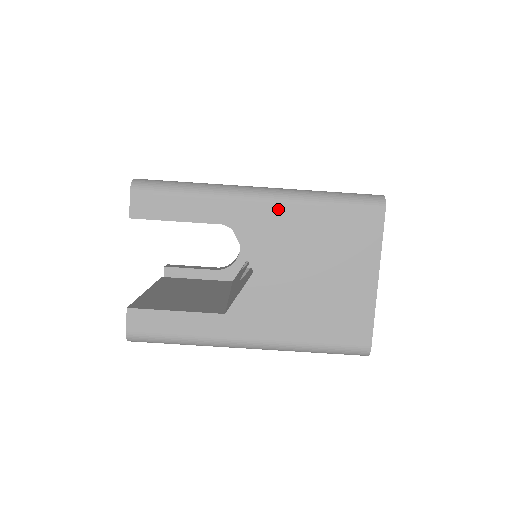
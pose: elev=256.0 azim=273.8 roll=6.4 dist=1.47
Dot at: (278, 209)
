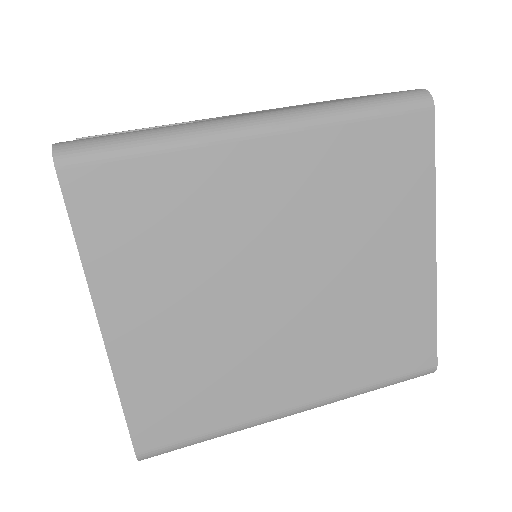
Dot at: occluded
